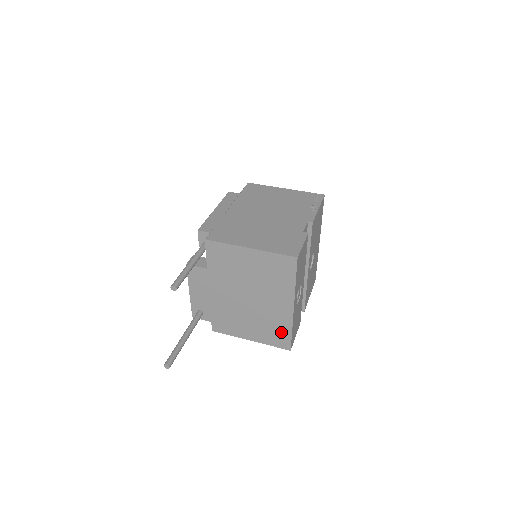
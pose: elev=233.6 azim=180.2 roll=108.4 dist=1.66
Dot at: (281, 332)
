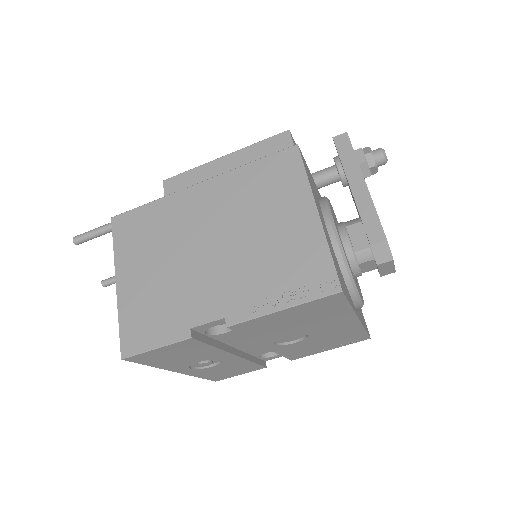
Dot at: occluded
